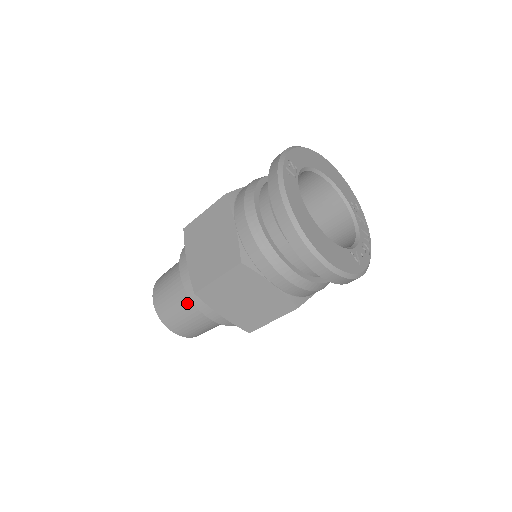
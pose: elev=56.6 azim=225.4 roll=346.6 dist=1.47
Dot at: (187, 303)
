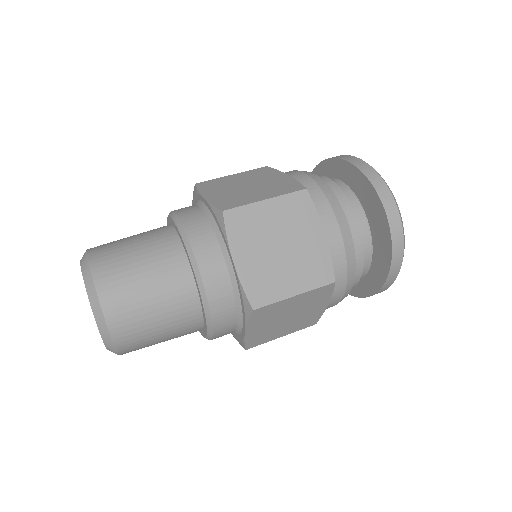
Dot at: (165, 255)
